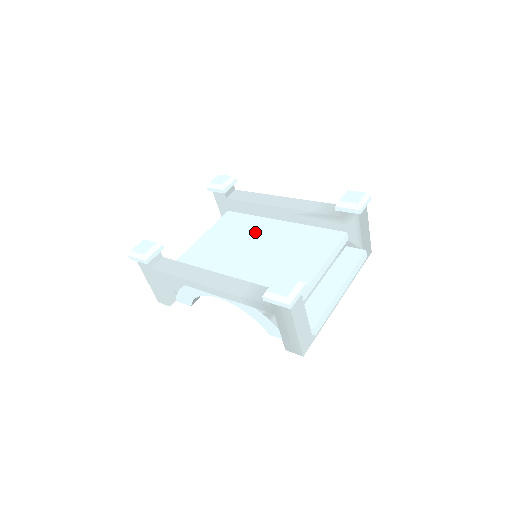
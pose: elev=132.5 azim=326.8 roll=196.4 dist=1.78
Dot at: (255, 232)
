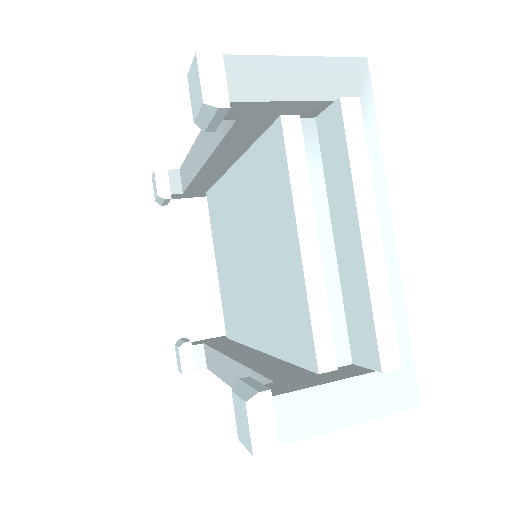
Dot at: (231, 216)
